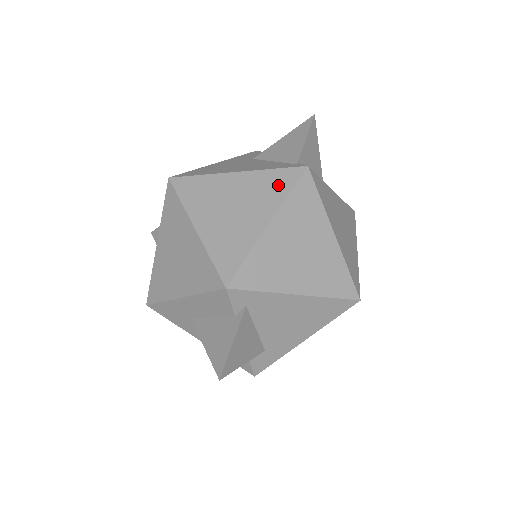
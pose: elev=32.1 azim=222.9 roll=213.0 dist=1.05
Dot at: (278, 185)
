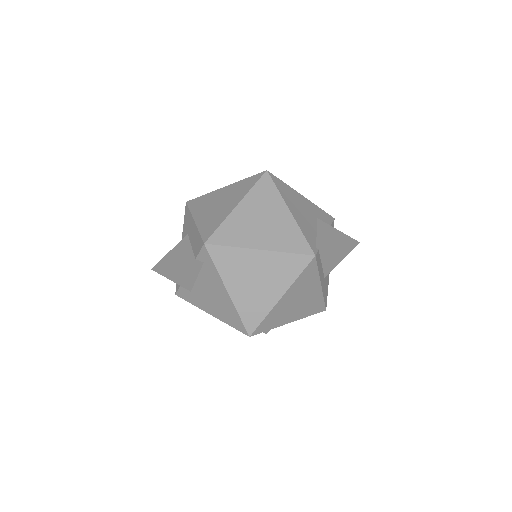
Dot at: (292, 243)
